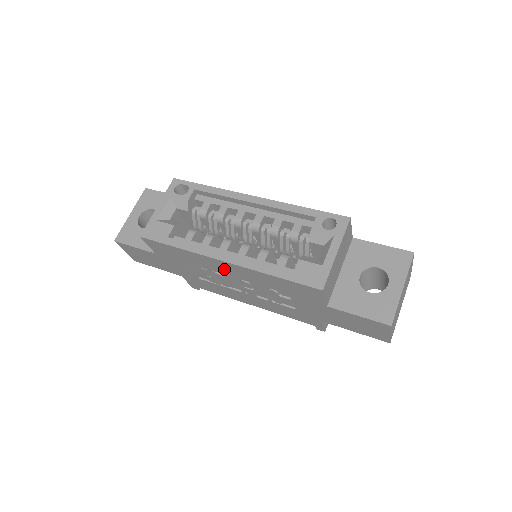
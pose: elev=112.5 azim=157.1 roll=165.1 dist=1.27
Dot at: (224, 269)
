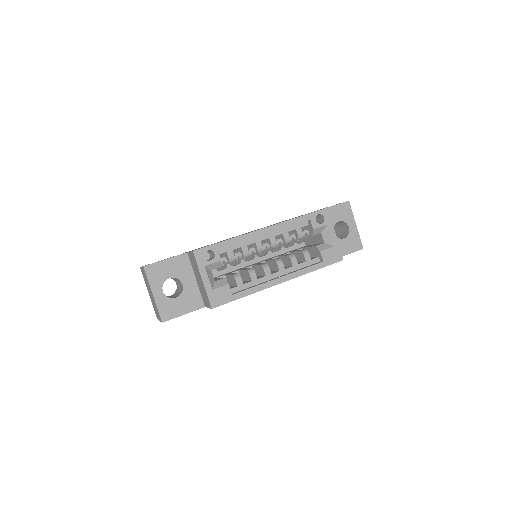
Dot at: occluded
